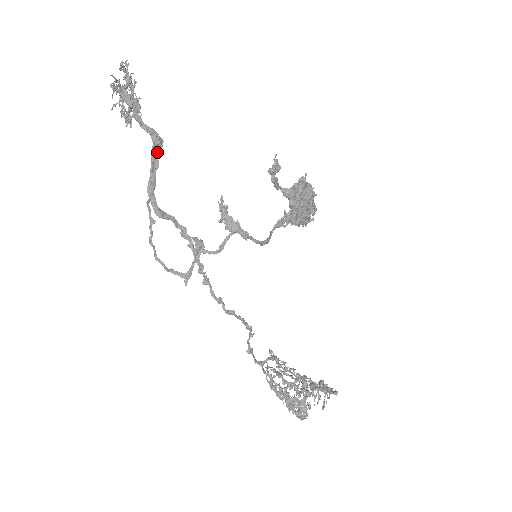
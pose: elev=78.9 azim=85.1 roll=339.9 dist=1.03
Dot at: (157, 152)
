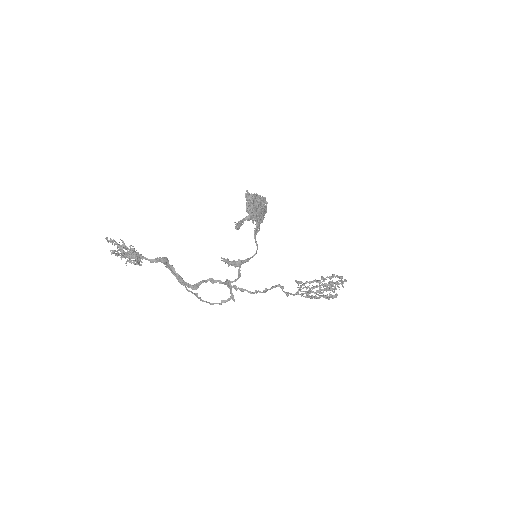
Dot at: (167, 263)
